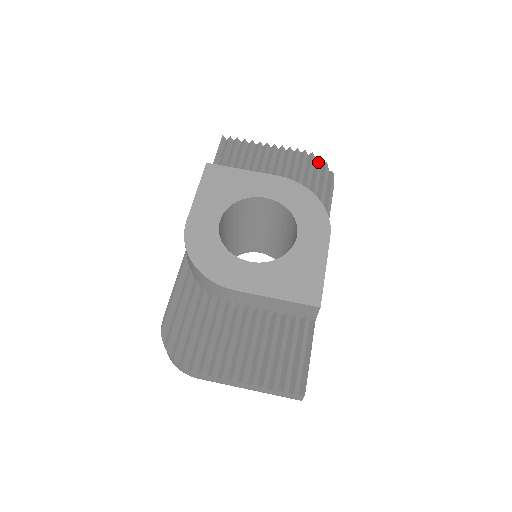
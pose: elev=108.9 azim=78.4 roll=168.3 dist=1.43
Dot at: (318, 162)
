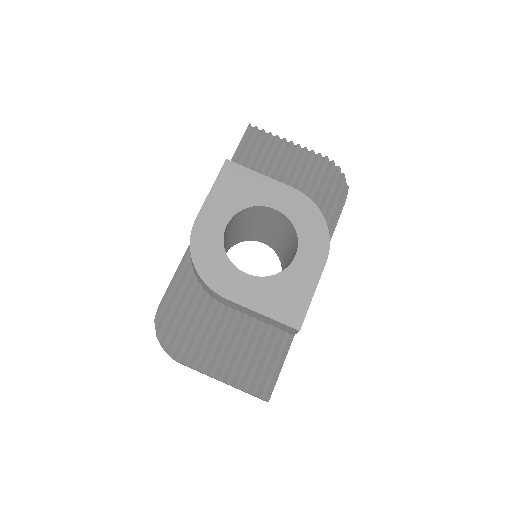
Dot at: (337, 172)
